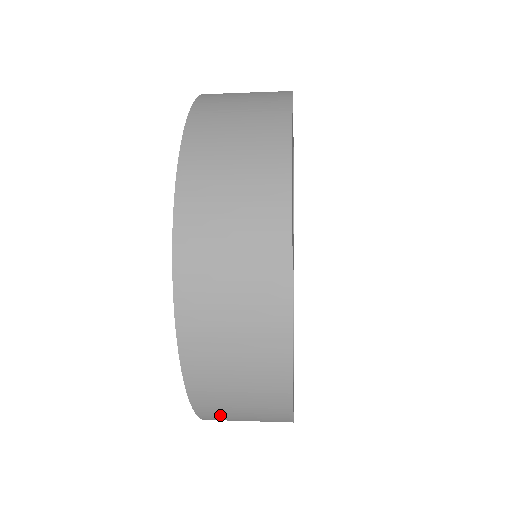
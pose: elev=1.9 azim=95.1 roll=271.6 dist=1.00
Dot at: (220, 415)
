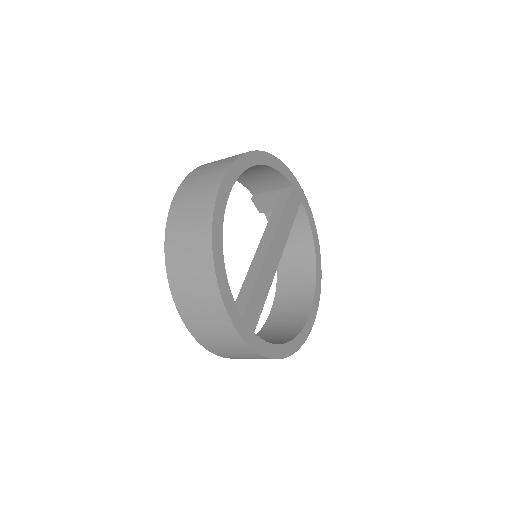
Dot at: occluded
